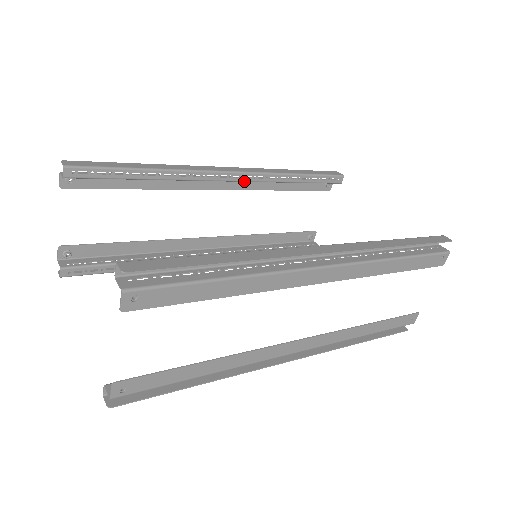
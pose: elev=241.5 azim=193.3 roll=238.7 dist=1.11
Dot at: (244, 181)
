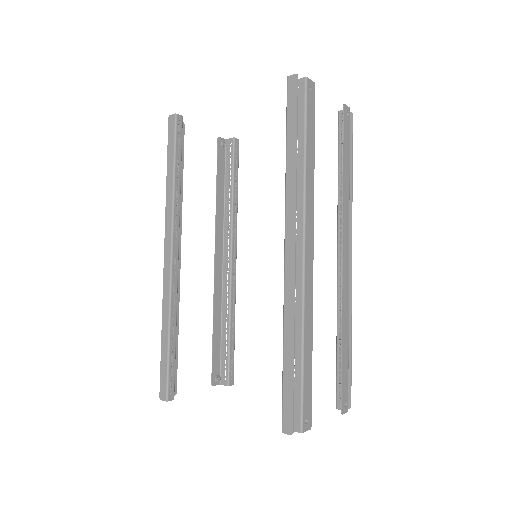
Dot at: occluded
